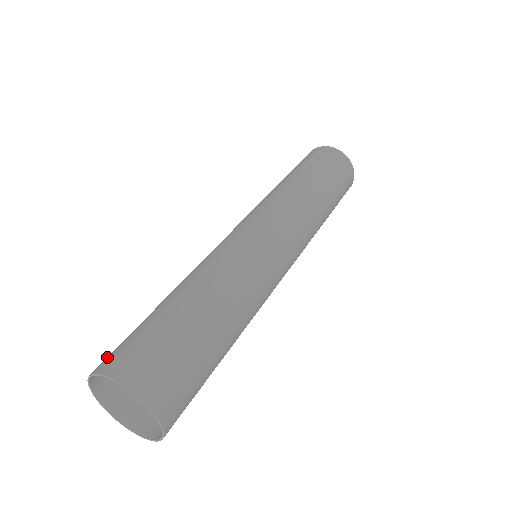
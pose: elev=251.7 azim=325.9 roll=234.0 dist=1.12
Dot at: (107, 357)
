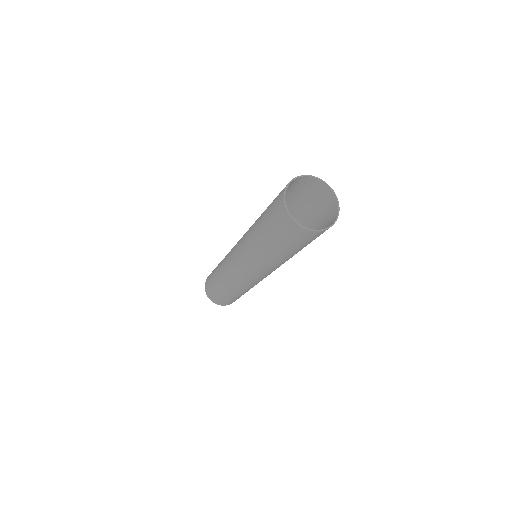
Dot at: (294, 182)
